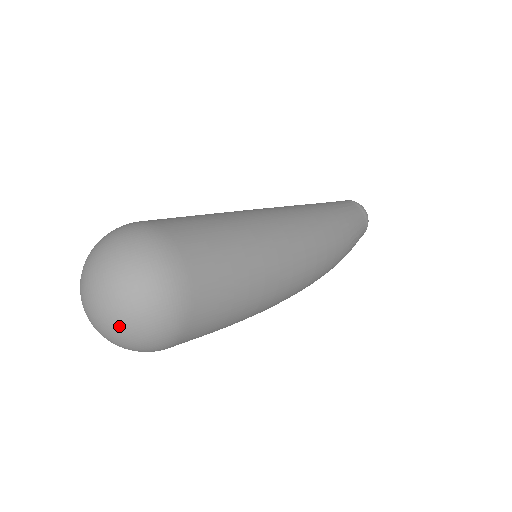
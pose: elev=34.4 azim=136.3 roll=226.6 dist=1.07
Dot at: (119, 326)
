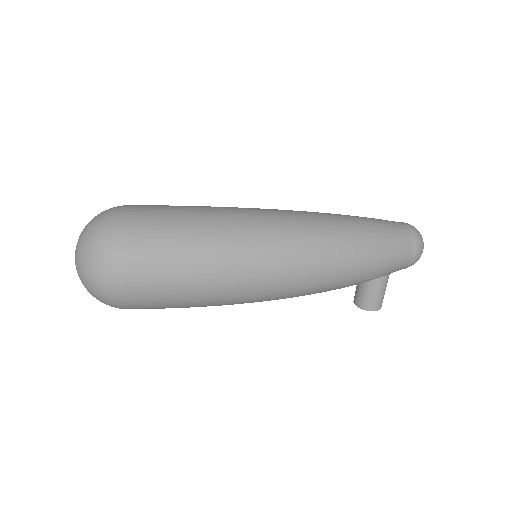
Dot at: (80, 255)
